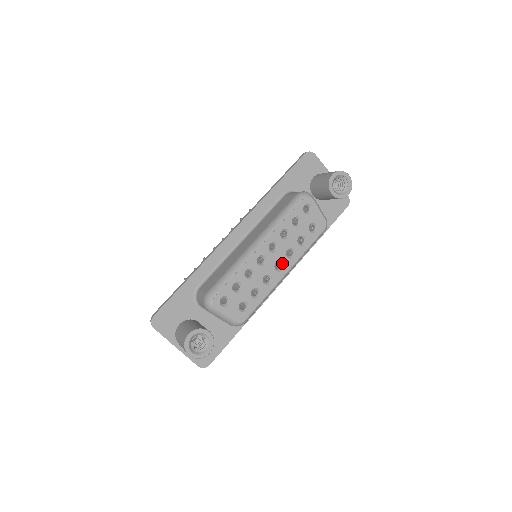
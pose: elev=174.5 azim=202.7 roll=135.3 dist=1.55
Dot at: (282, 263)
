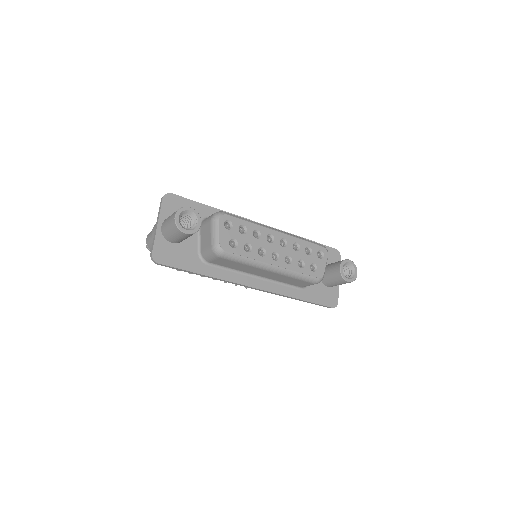
Dot at: (279, 257)
